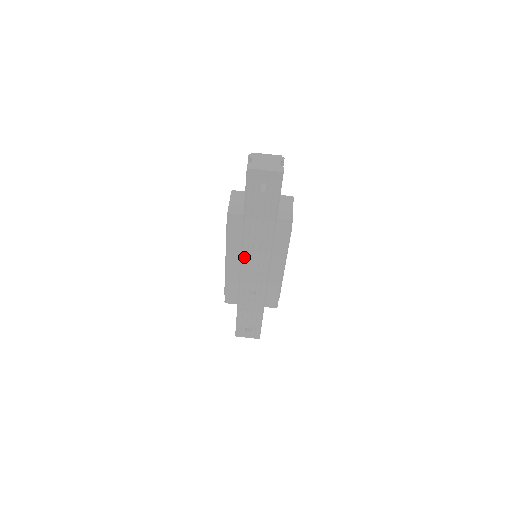
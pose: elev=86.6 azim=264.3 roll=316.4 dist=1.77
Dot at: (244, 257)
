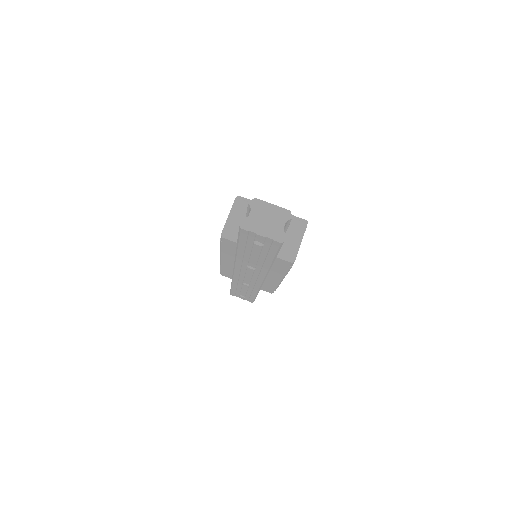
Dot at: (237, 267)
